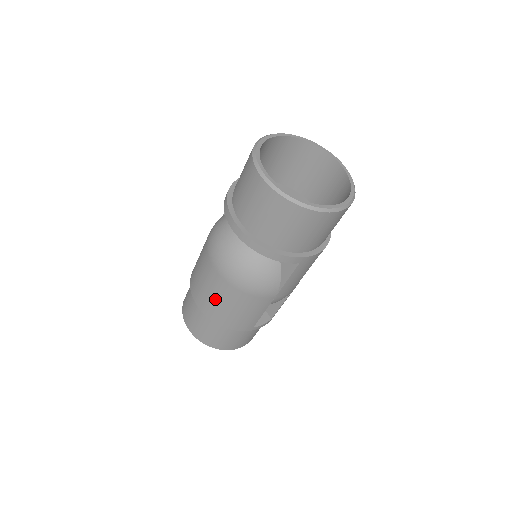
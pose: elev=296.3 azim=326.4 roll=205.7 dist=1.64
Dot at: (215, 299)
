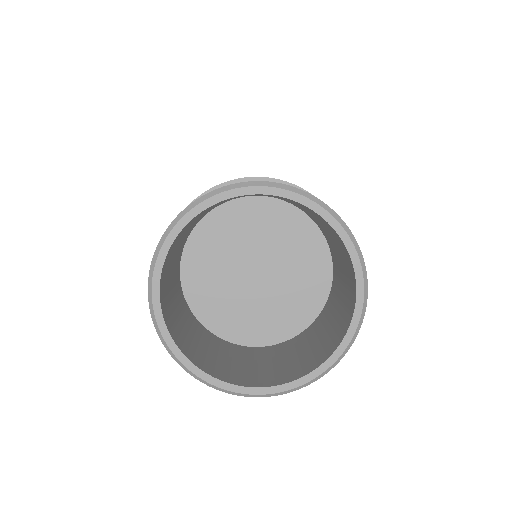
Dot at: occluded
